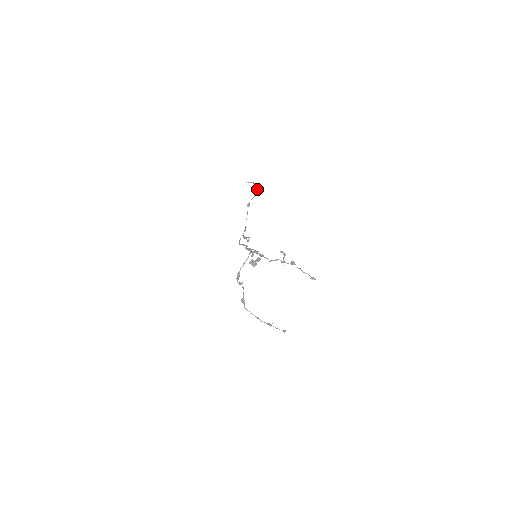
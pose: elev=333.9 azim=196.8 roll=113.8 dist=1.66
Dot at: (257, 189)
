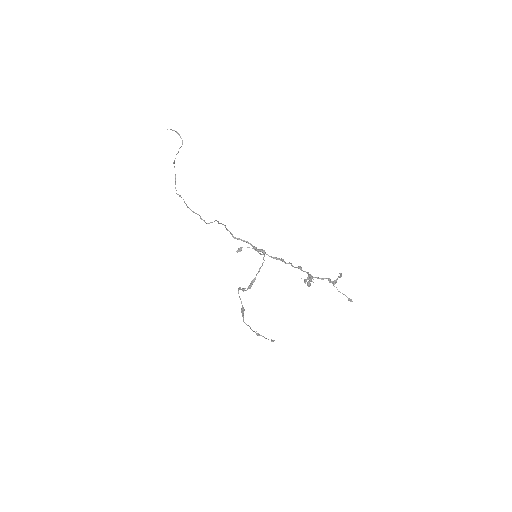
Dot at: (182, 142)
